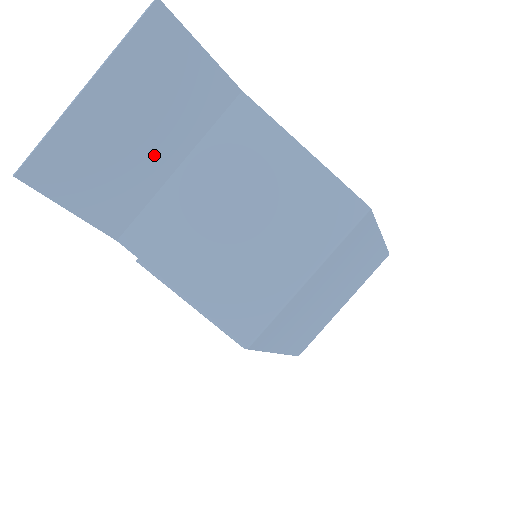
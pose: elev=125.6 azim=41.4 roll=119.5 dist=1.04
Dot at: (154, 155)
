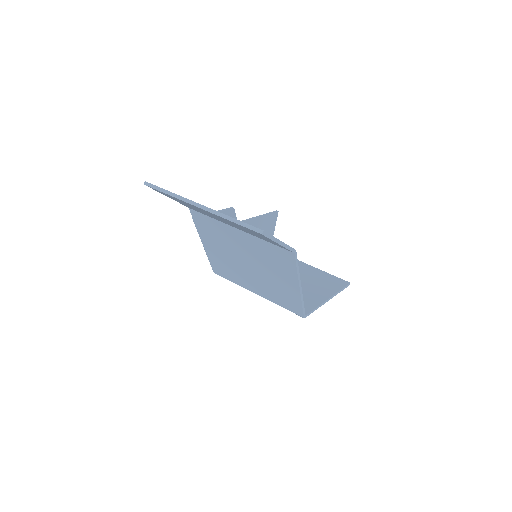
Dot at: occluded
